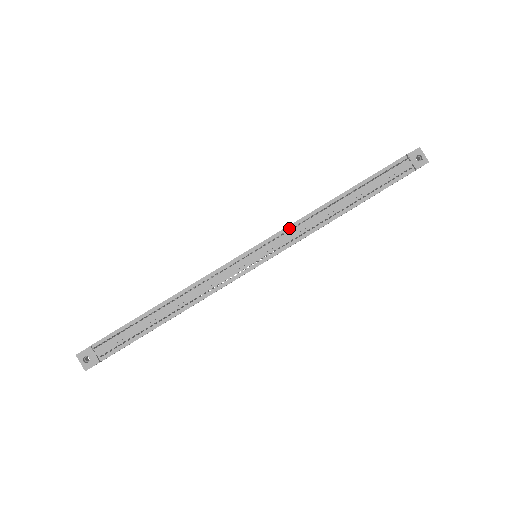
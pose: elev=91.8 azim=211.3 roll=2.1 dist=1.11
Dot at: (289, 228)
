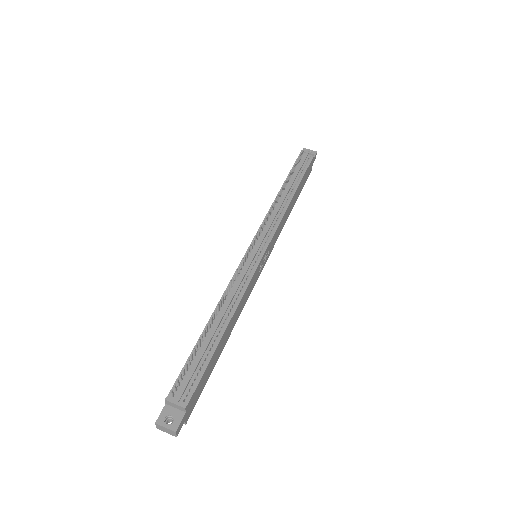
Dot at: (265, 221)
